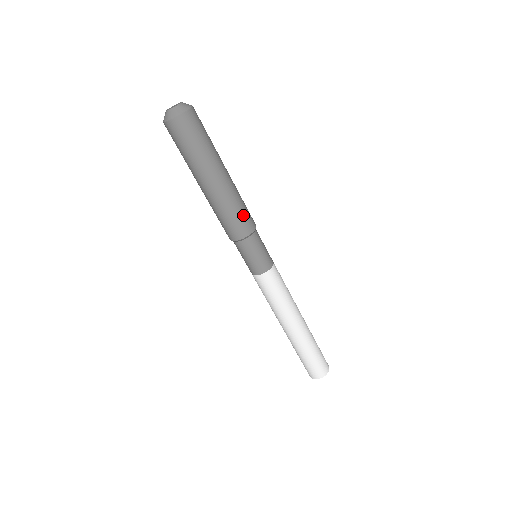
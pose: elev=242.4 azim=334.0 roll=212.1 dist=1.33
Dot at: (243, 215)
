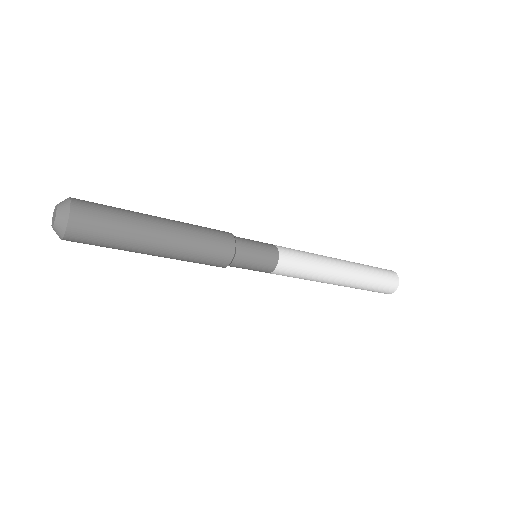
Dot at: (207, 260)
